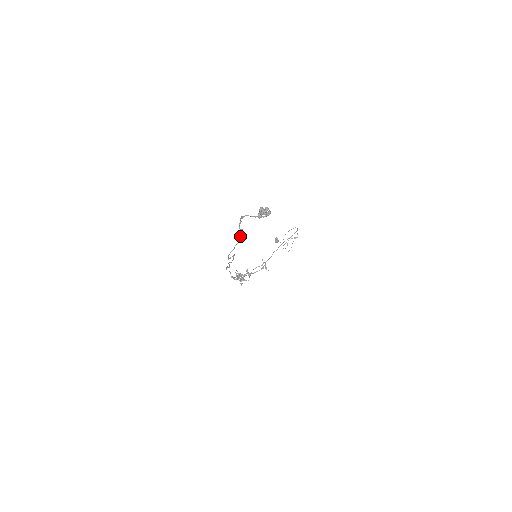
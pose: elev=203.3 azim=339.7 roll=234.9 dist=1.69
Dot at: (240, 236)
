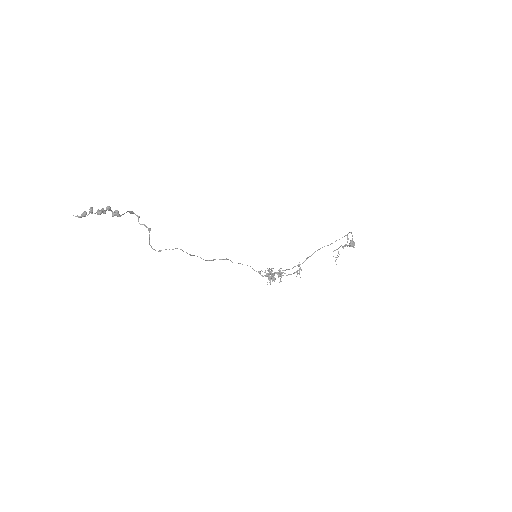
Dot at: (149, 231)
